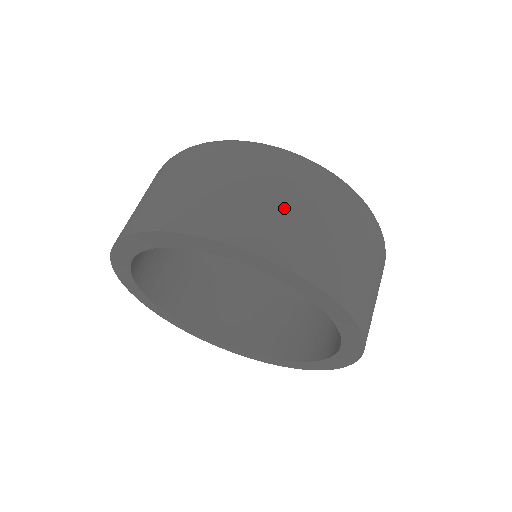
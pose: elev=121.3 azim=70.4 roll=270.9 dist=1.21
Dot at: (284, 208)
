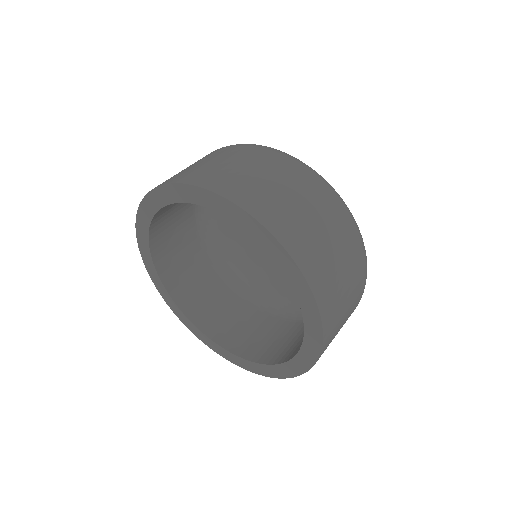
Dot at: (325, 239)
